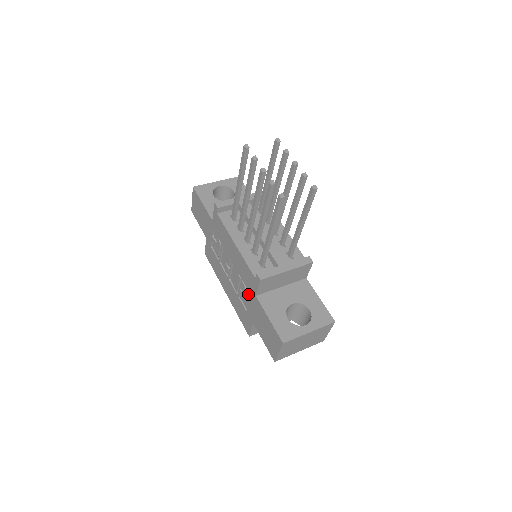
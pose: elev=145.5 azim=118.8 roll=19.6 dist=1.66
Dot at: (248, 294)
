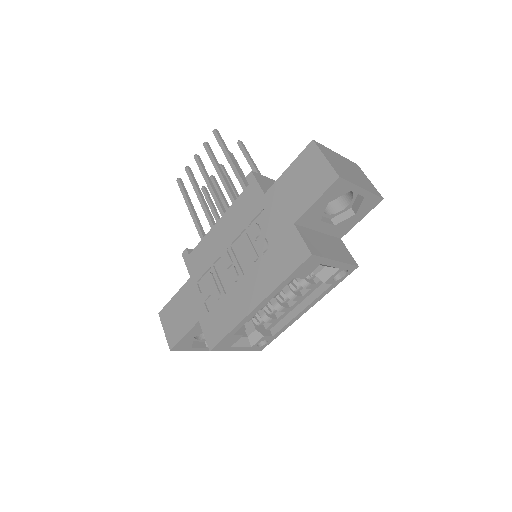
Dot at: (263, 222)
